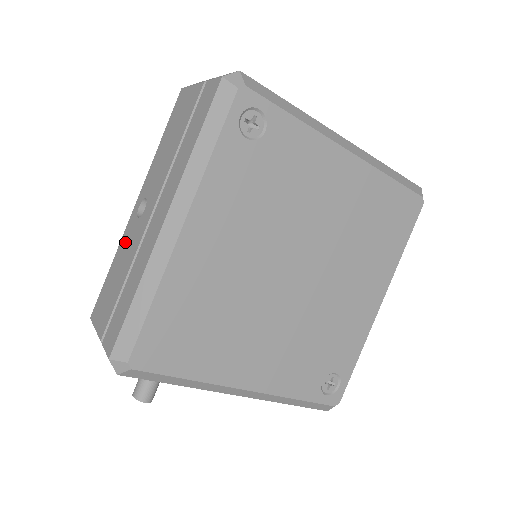
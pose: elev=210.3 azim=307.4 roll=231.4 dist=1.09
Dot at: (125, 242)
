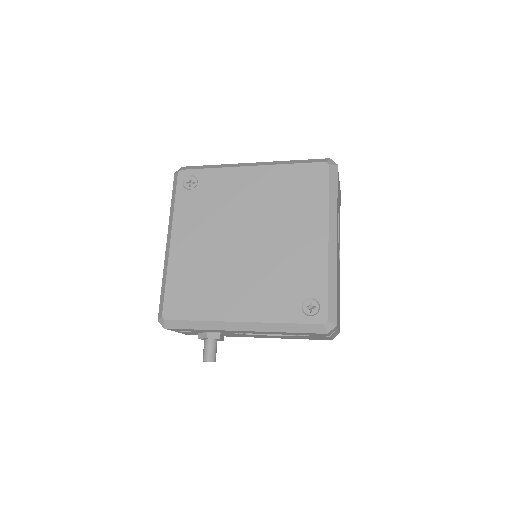
Dot at: occluded
